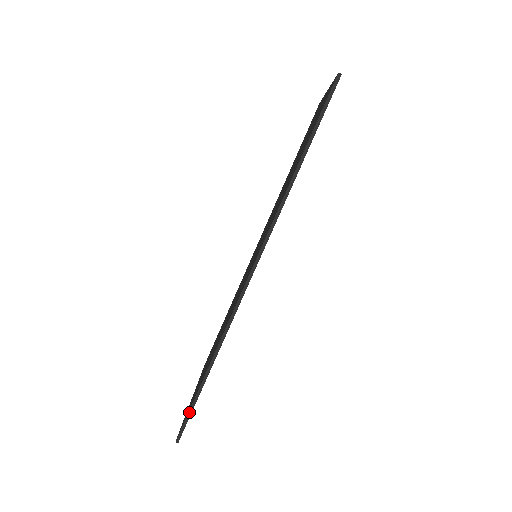
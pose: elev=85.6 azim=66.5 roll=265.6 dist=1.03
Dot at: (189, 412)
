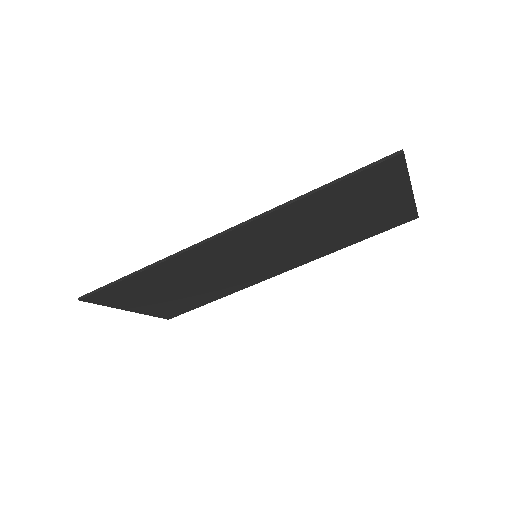
Dot at: (103, 287)
